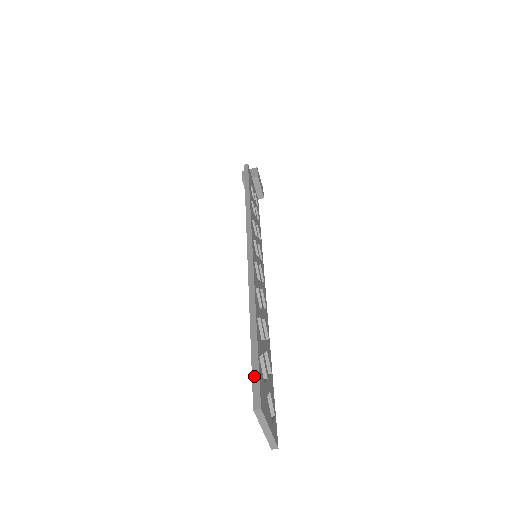
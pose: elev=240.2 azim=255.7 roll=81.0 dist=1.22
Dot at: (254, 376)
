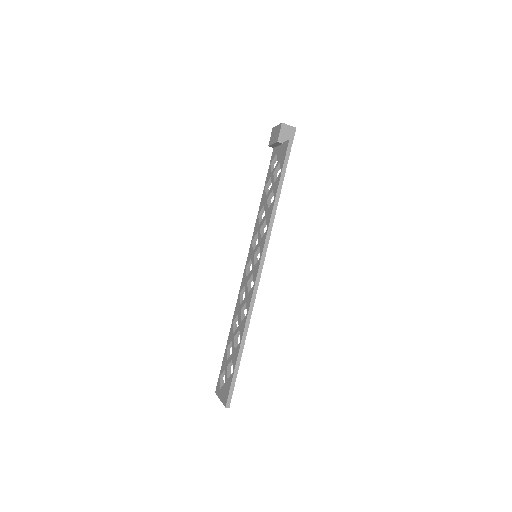
Dot at: (231, 388)
